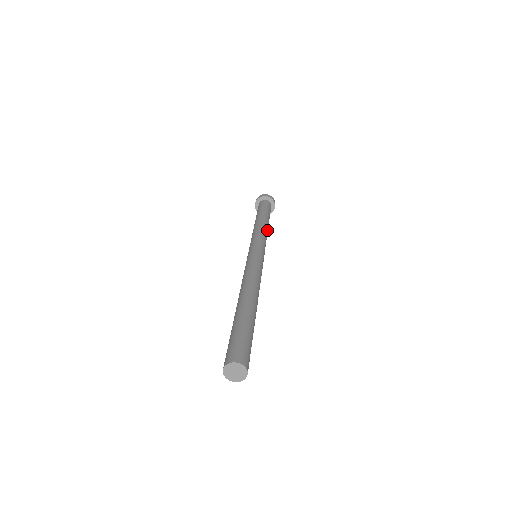
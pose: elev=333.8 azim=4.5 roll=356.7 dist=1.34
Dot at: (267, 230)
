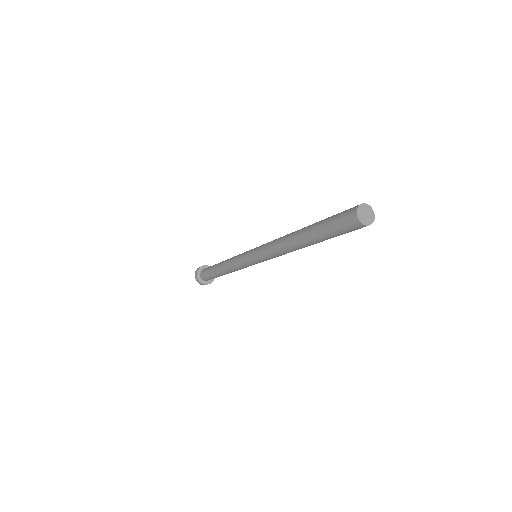
Dot at: occluded
